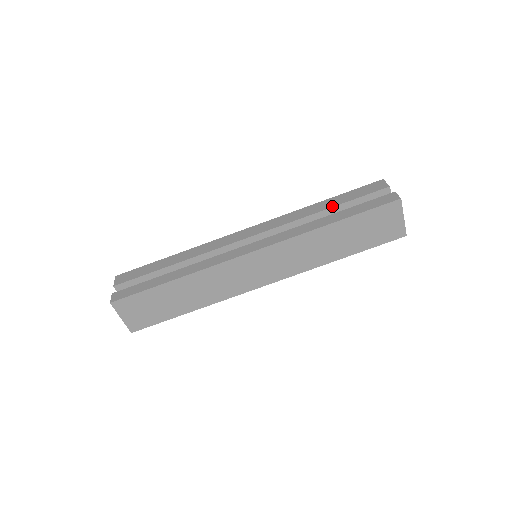
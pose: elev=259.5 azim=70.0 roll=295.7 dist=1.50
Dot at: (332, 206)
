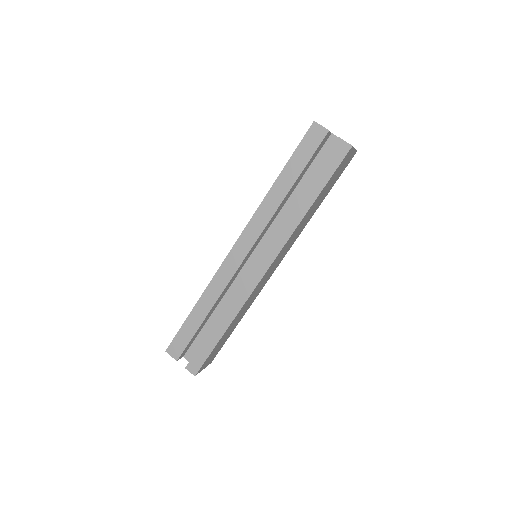
Dot at: (293, 183)
